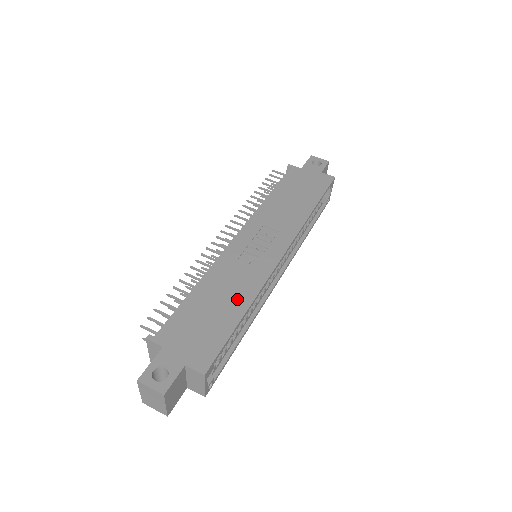
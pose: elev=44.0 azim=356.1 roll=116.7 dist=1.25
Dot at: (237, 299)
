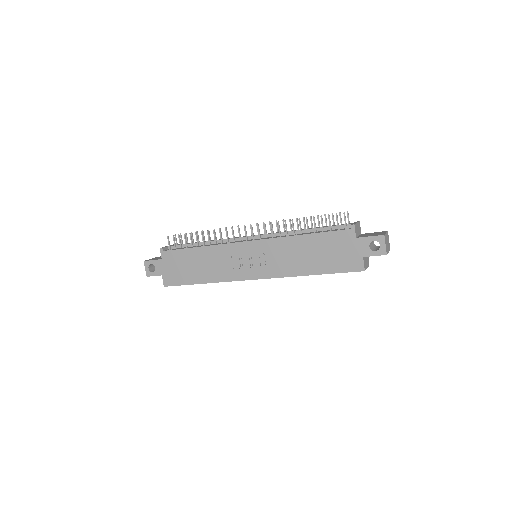
Dot at: (207, 274)
